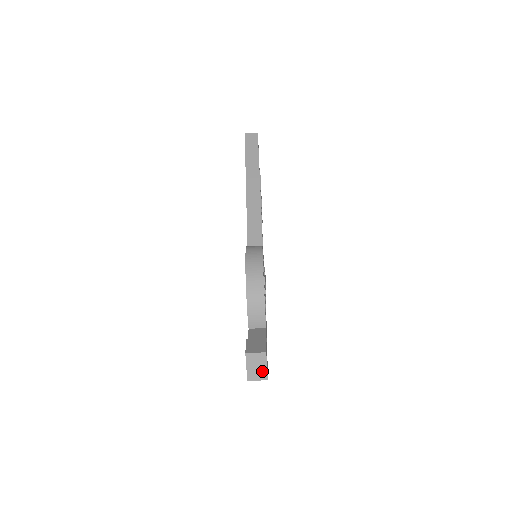
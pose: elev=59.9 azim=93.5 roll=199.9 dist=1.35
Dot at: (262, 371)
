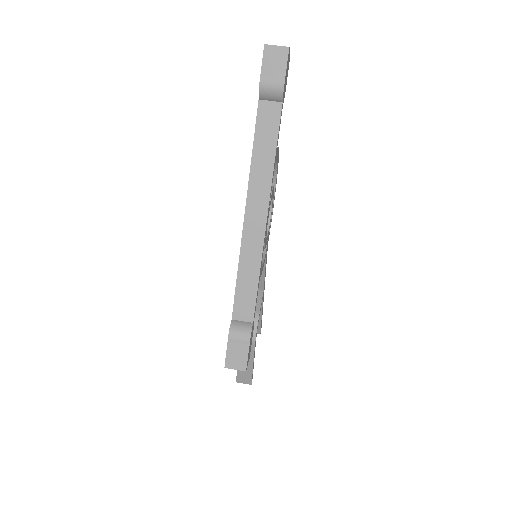
Dot at: occluded
